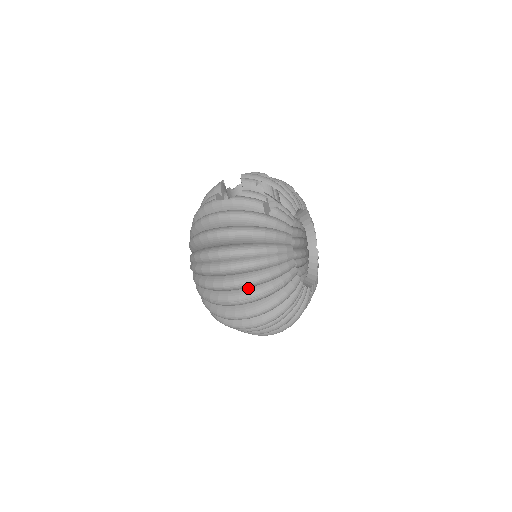
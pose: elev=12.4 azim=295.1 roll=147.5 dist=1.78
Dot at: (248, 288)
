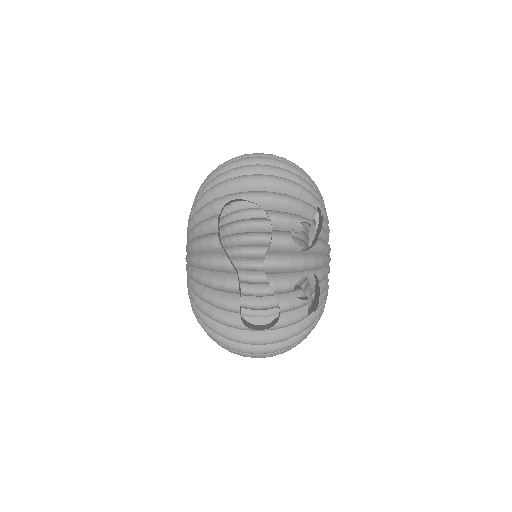
Dot at: occluded
